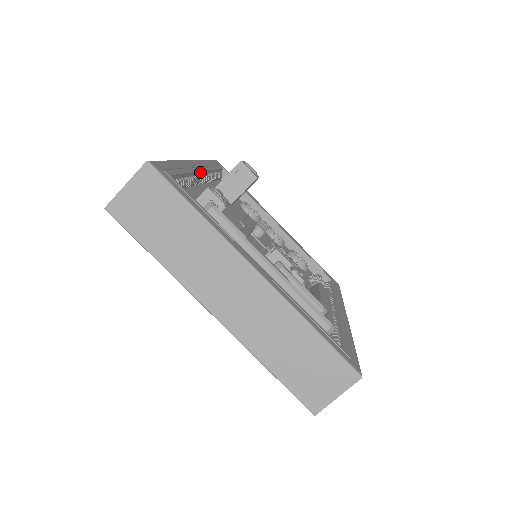
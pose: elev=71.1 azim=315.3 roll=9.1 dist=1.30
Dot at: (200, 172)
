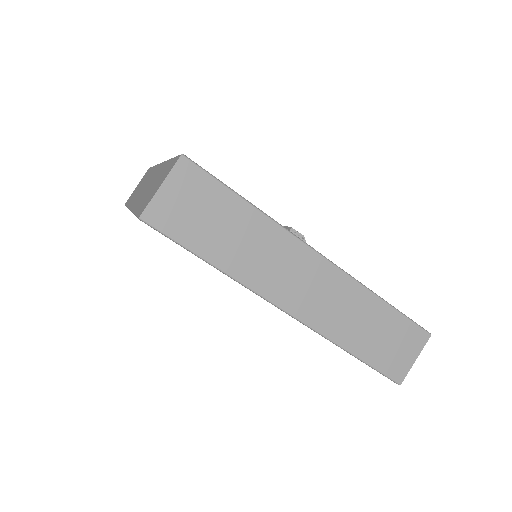
Dot at: occluded
